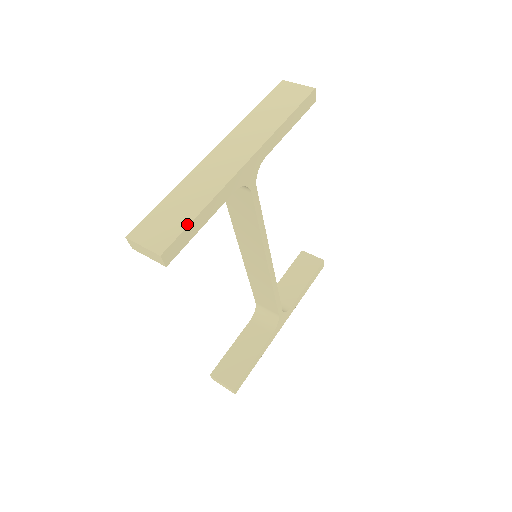
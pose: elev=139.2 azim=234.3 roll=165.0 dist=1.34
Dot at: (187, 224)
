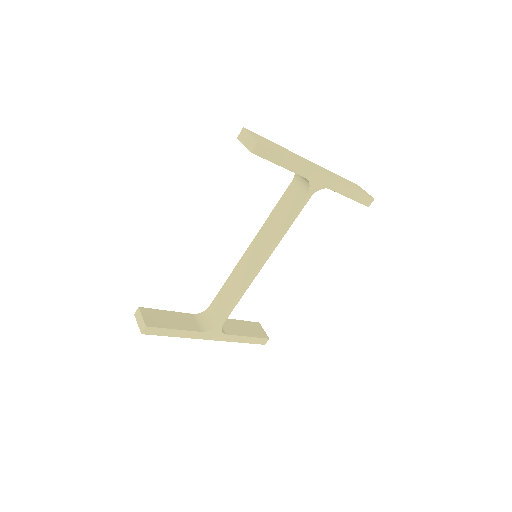
Dot at: (279, 151)
